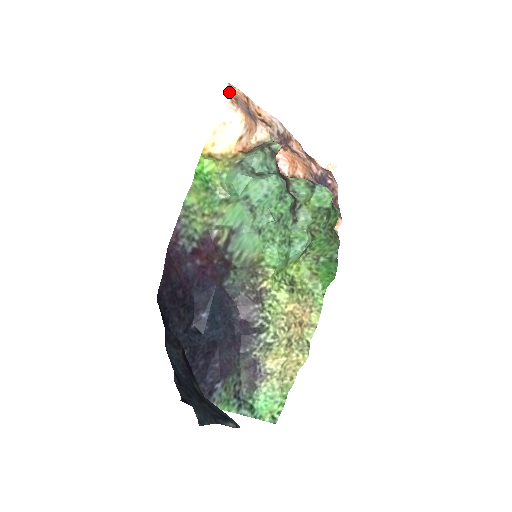
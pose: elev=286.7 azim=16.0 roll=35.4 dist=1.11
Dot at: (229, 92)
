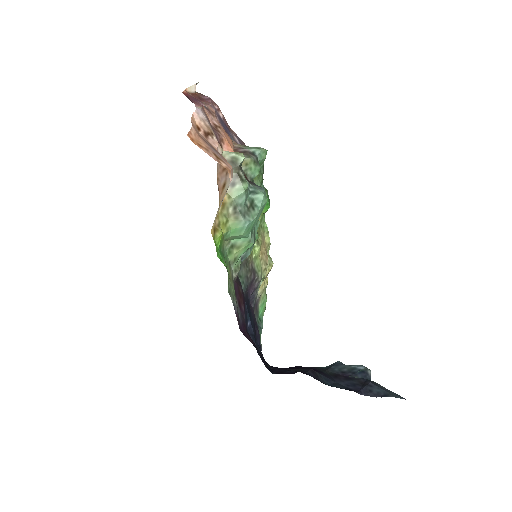
Dot at: (209, 155)
